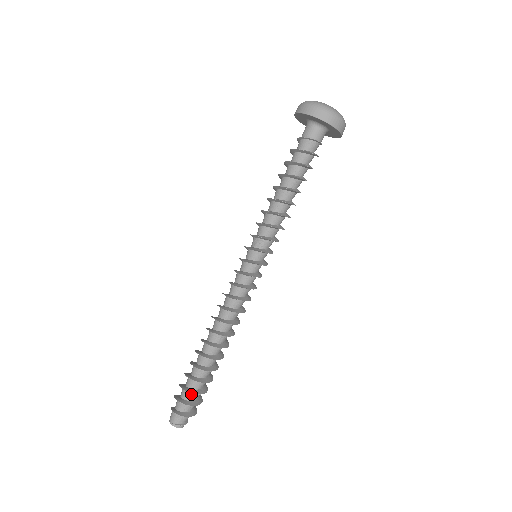
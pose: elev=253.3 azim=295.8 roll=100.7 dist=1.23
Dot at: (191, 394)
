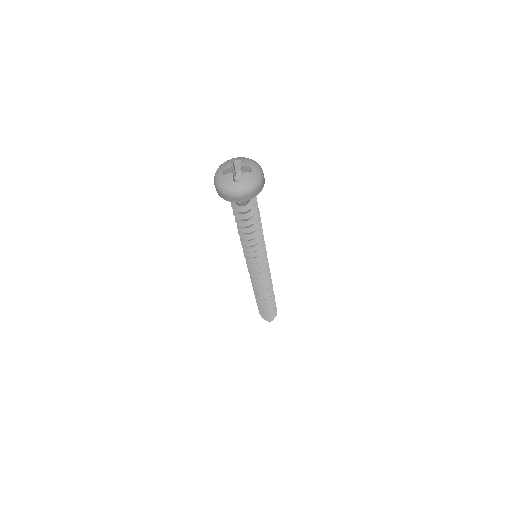
Dot at: (267, 313)
